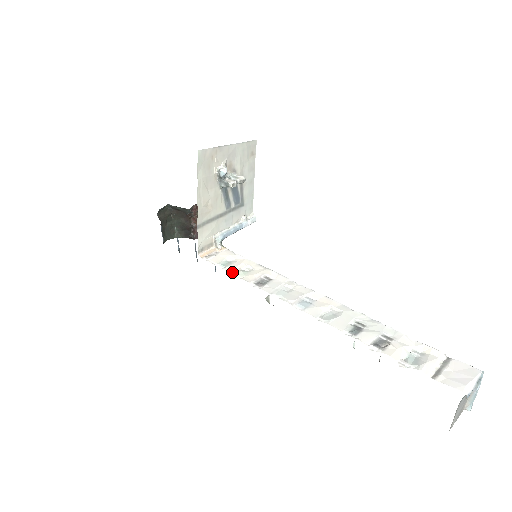
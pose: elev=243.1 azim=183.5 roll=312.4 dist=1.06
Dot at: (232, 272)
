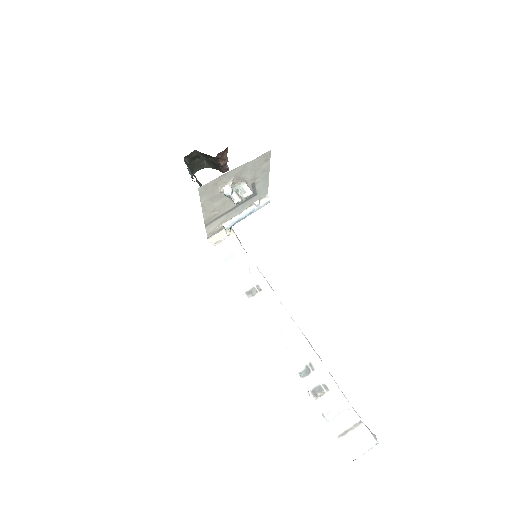
Dot at: (231, 272)
